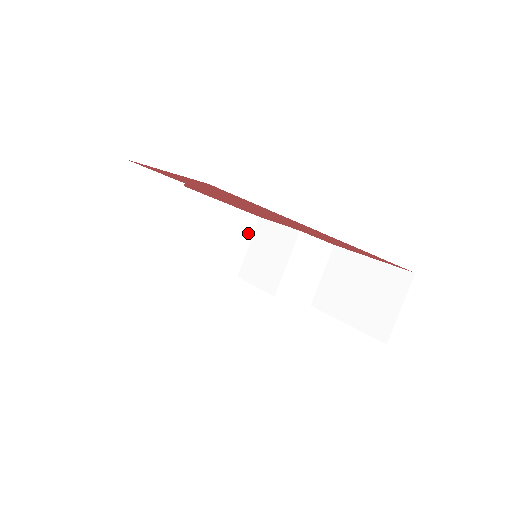
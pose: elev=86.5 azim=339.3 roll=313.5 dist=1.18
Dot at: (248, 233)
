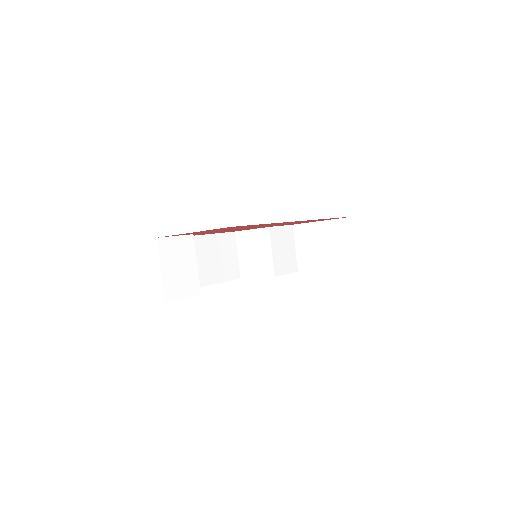
Dot at: (233, 246)
